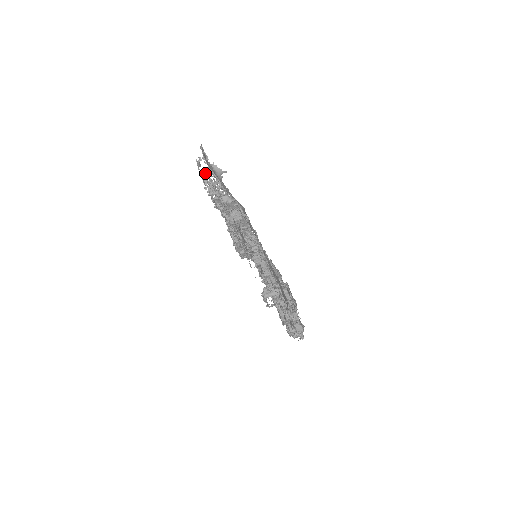
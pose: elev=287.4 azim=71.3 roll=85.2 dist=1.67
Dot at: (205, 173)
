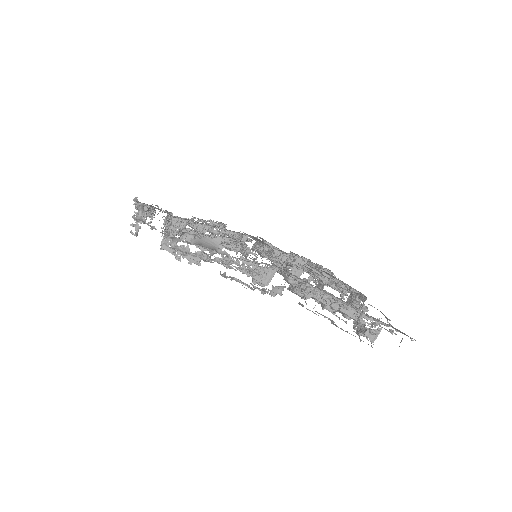
Dot at: occluded
